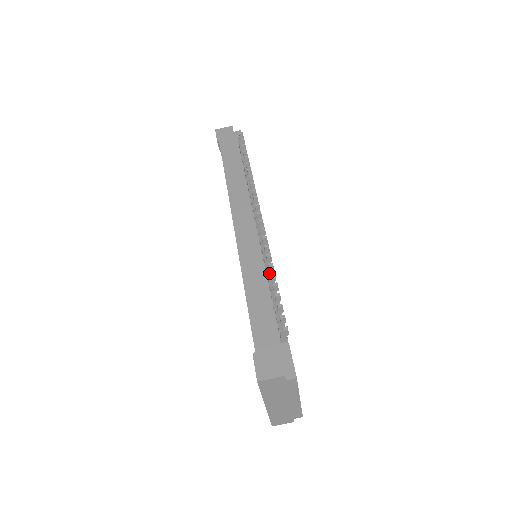
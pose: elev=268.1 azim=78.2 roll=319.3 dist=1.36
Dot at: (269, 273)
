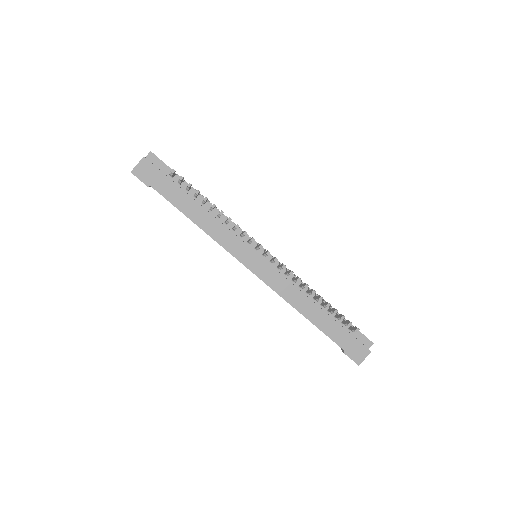
Dot at: (311, 293)
